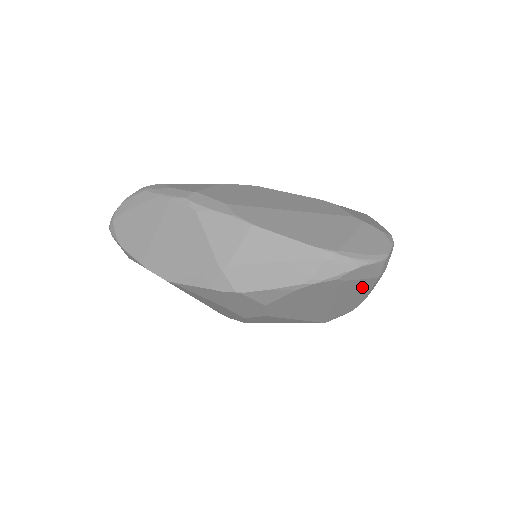
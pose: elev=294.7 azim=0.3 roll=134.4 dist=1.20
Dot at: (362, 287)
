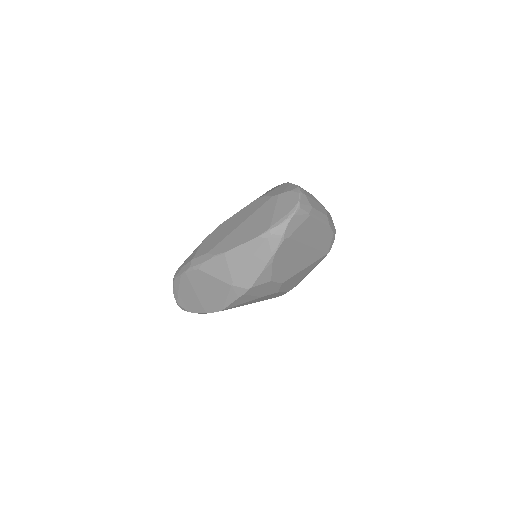
Dot at: (310, 226)
